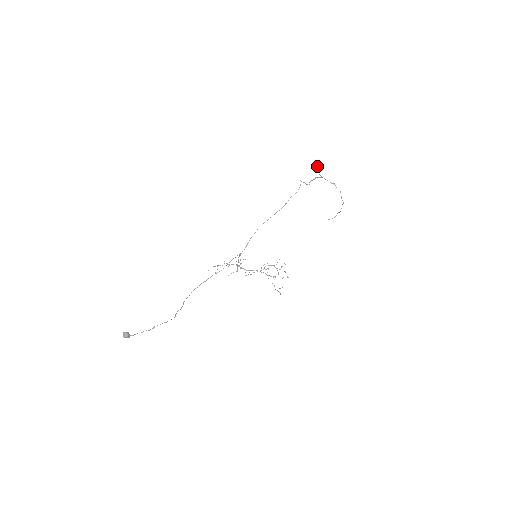
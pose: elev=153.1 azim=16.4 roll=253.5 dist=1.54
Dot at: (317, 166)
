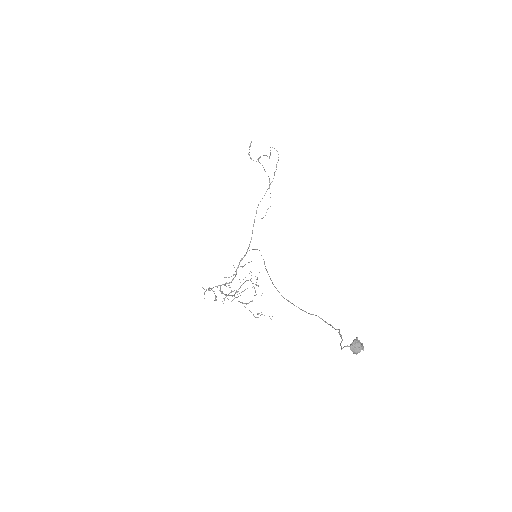
Dot at: (249, 147)
